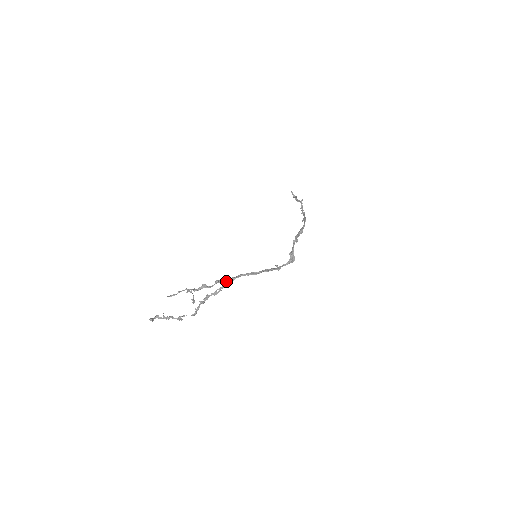
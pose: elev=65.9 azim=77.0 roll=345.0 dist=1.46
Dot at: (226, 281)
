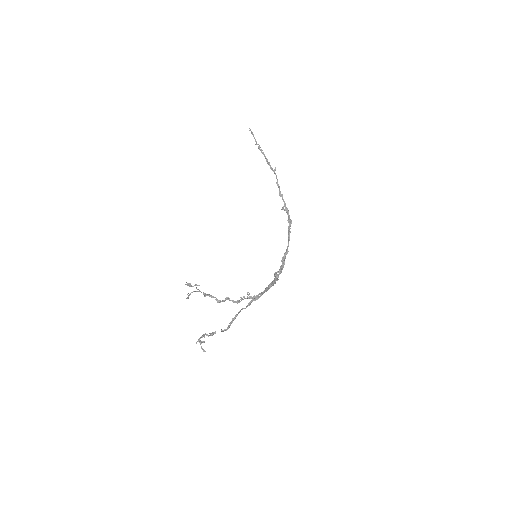
Dot at: occluded
